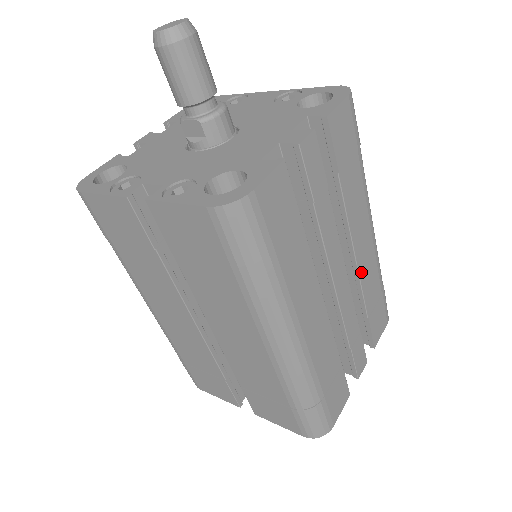
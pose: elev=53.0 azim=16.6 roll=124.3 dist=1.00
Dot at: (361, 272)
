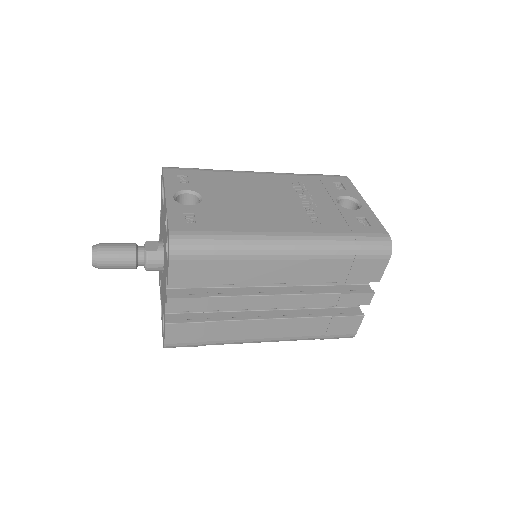
Dot at: (301, 280)
